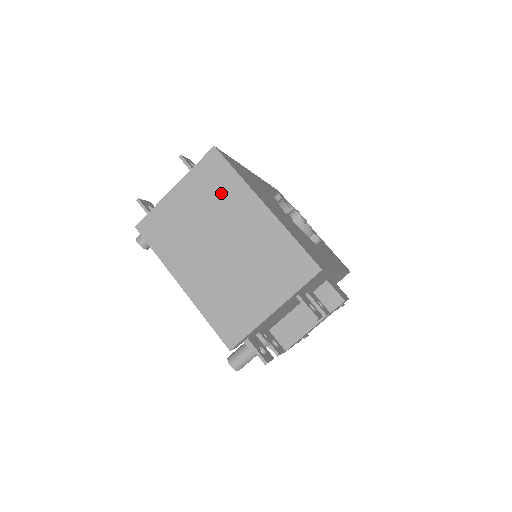
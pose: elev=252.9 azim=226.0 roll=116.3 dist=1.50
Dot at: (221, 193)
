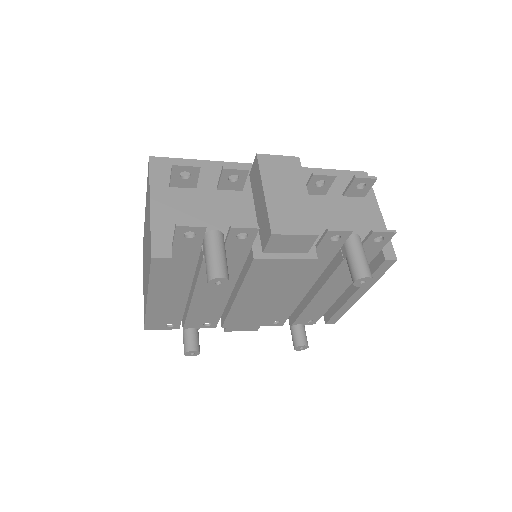
Dot at: (144, 244)
